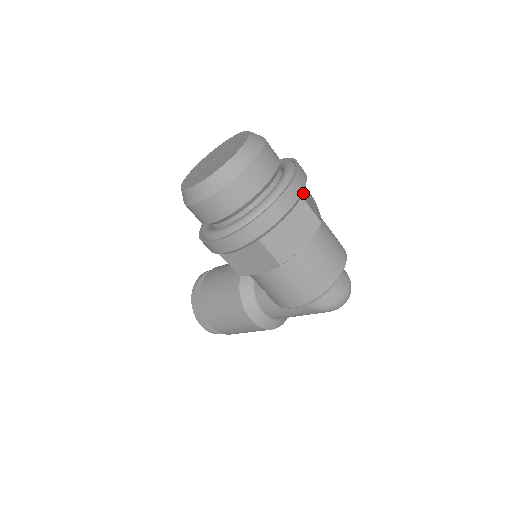
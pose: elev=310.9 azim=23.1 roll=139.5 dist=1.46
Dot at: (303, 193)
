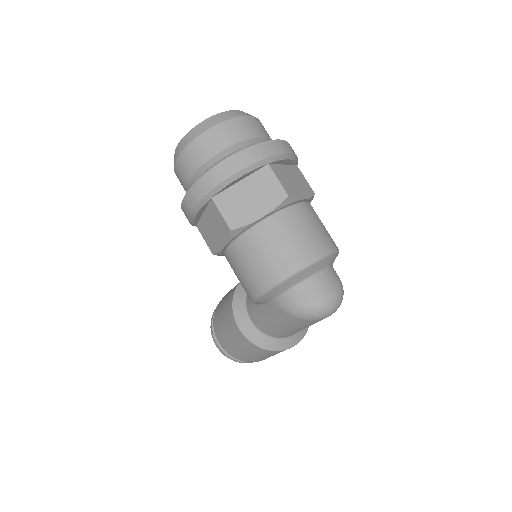
Dot at: (282, 169)
